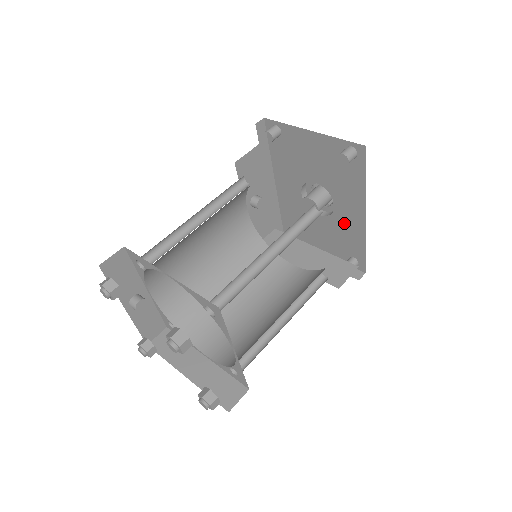
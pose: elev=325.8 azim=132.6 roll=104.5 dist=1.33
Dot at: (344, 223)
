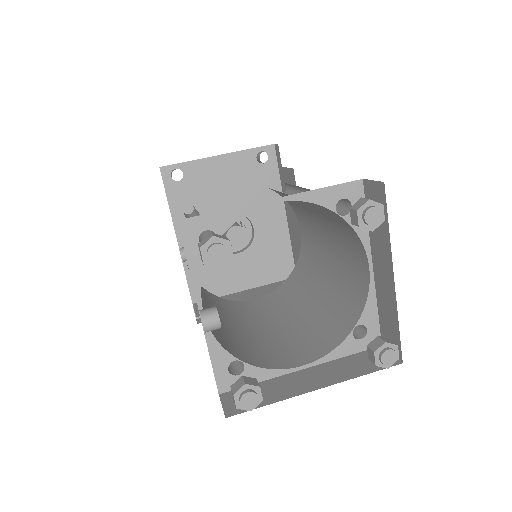
Dot at: (267, 244)
